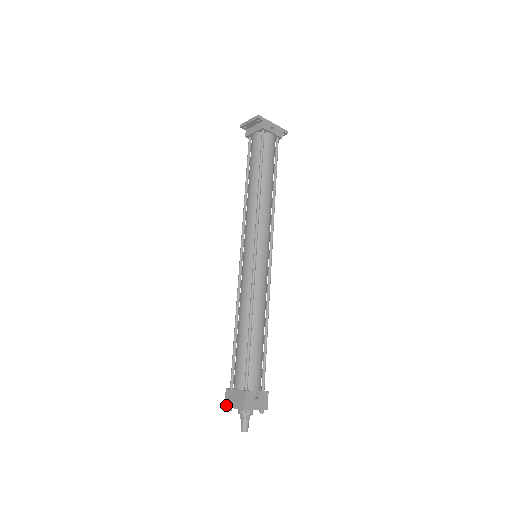
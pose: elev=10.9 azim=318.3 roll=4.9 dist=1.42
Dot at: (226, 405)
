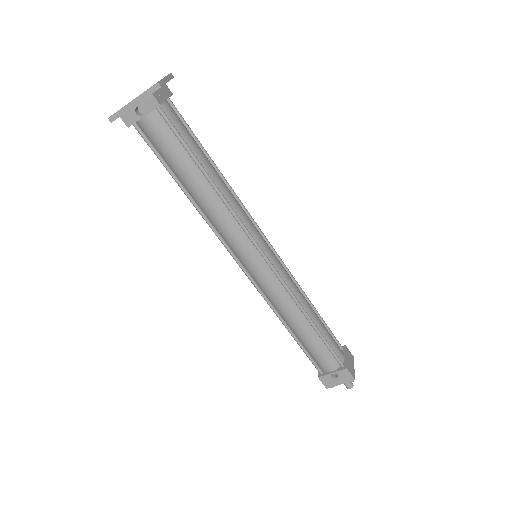
Dot at: occluded
